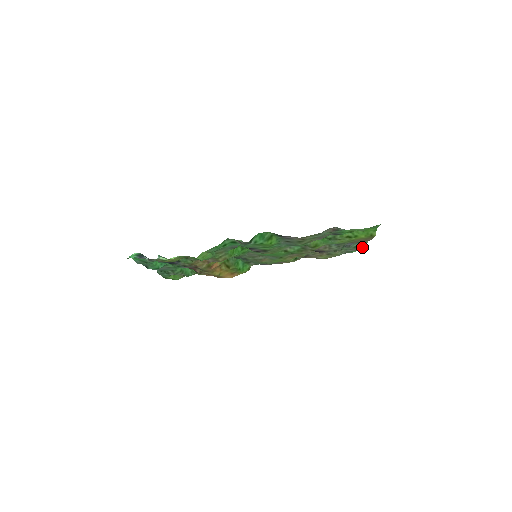
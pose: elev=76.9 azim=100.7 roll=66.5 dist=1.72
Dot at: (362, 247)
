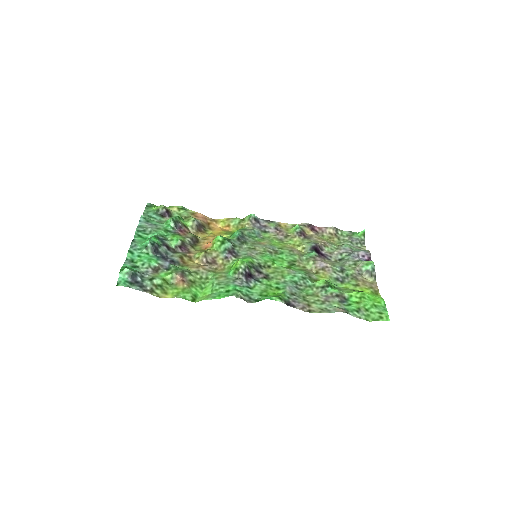
Dot at: occluded
